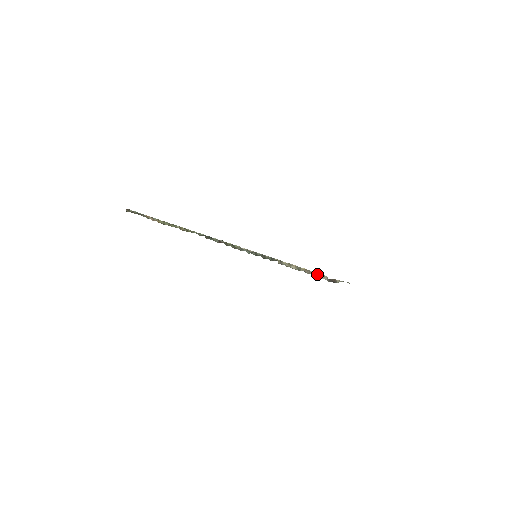
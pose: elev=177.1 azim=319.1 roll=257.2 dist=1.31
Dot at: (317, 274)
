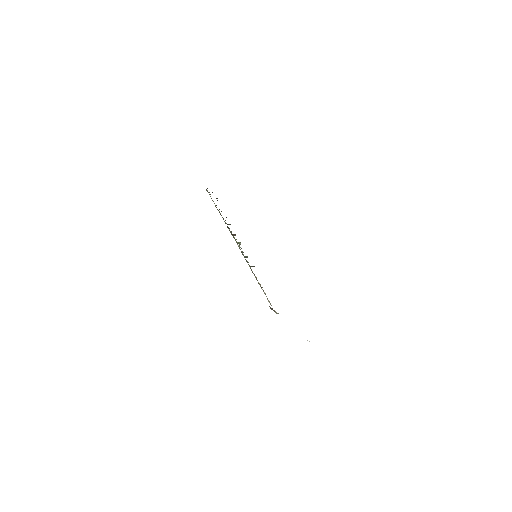
Dot at: occluded
